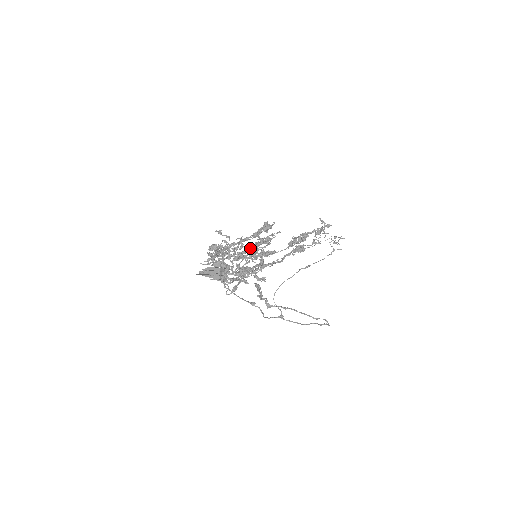
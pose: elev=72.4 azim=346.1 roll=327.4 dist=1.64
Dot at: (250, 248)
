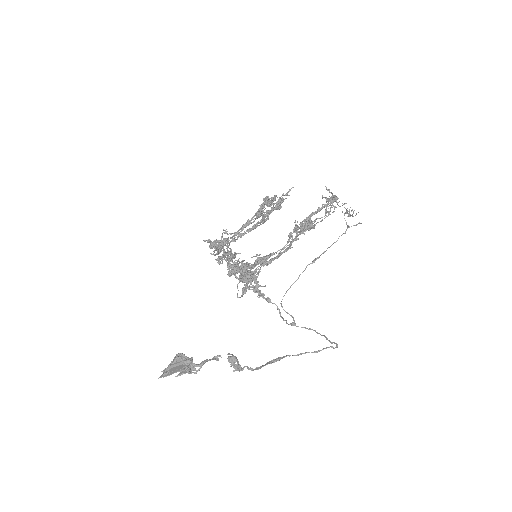
Dot at: (239, 266)
